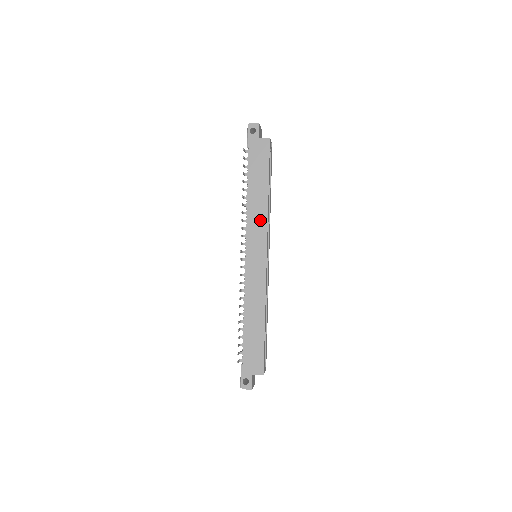
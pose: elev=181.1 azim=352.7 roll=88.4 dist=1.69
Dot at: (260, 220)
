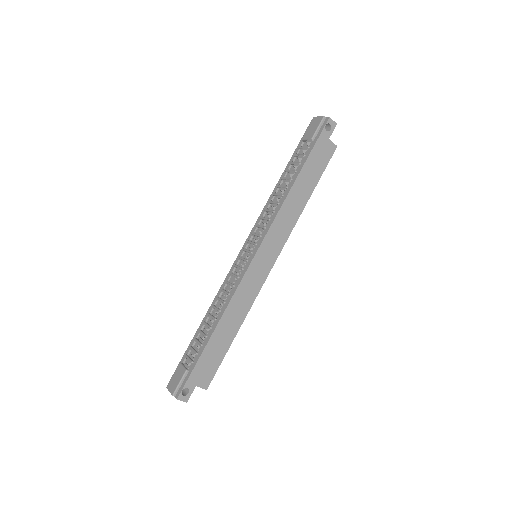
Dot at: (287, 224)
